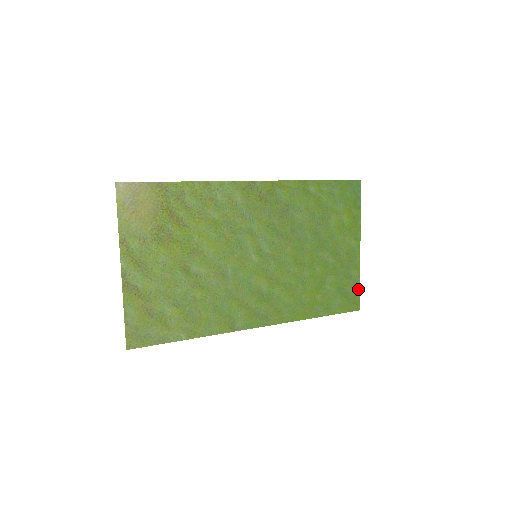
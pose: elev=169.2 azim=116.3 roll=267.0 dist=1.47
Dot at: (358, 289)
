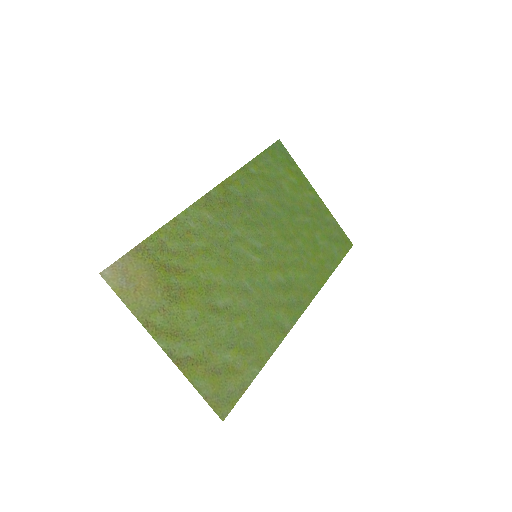
Dot at: (340, 229)
